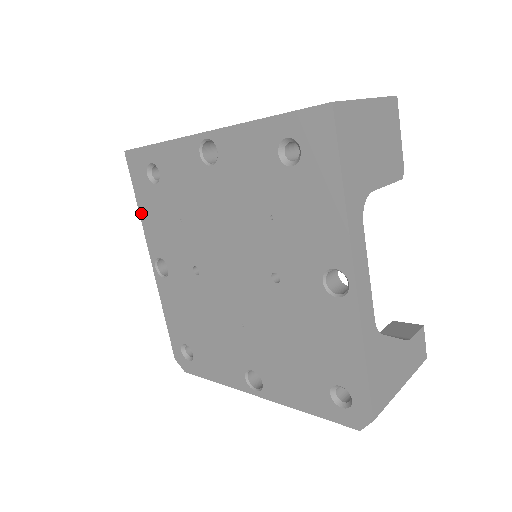
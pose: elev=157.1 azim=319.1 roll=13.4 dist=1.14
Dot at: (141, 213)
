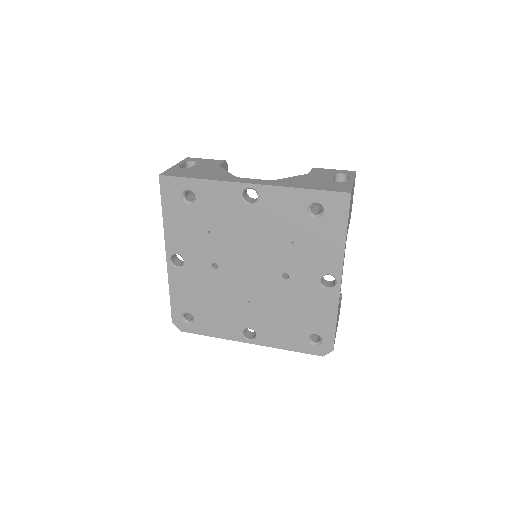
Dot at: (165, 221)
